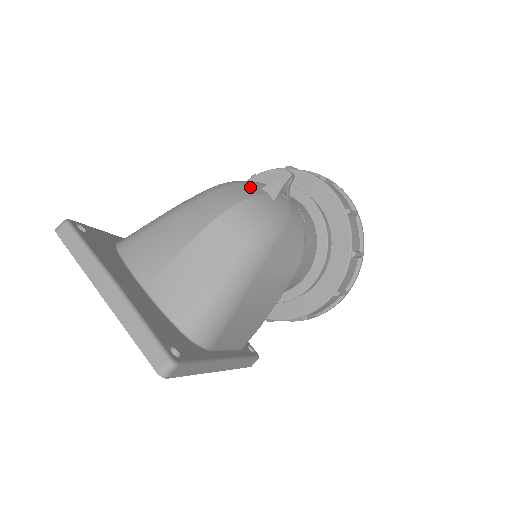
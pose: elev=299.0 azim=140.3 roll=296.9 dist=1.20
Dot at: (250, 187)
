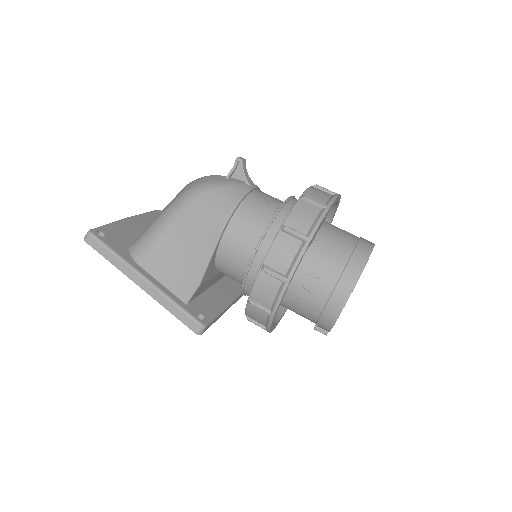
Dot at: occluded
